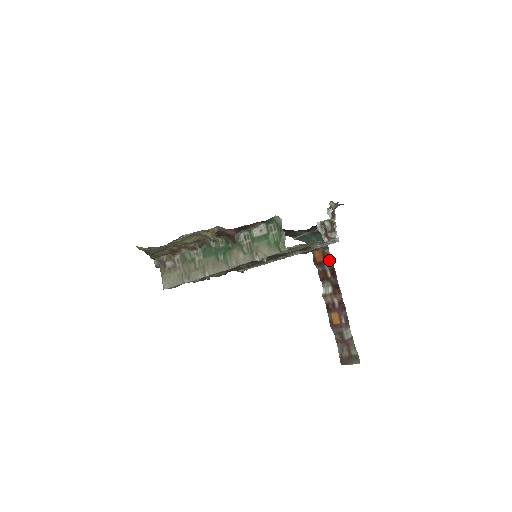
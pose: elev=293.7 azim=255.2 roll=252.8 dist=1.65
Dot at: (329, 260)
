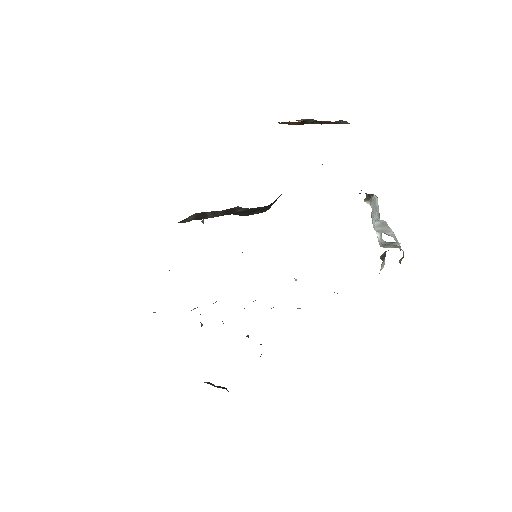
Dot at: occluded
